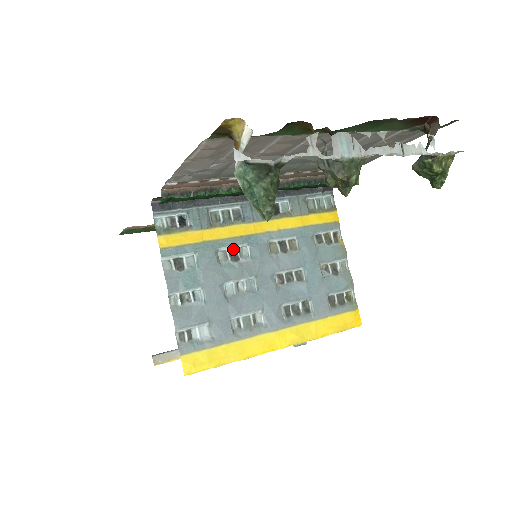
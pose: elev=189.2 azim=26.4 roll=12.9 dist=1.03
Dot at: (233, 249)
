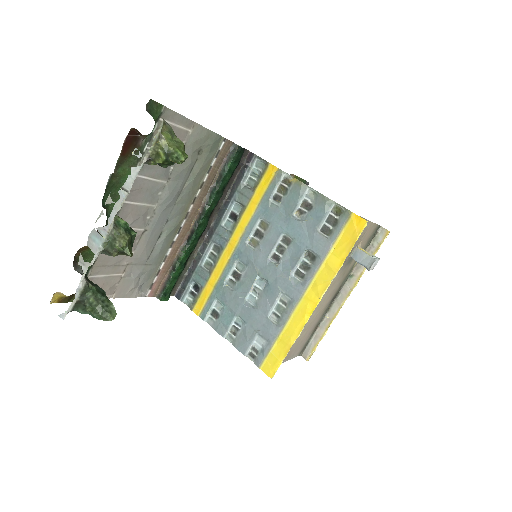
Dot at: (233, 272)
